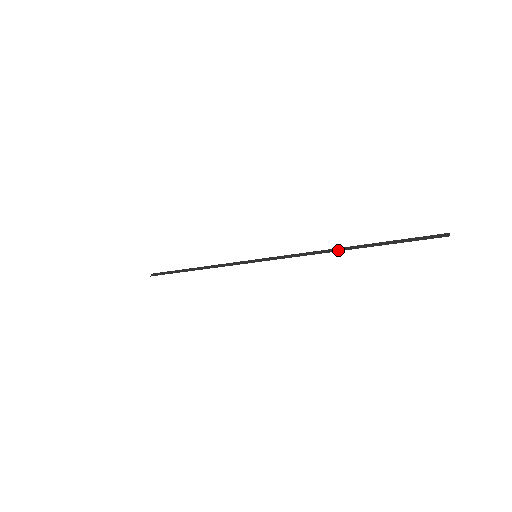
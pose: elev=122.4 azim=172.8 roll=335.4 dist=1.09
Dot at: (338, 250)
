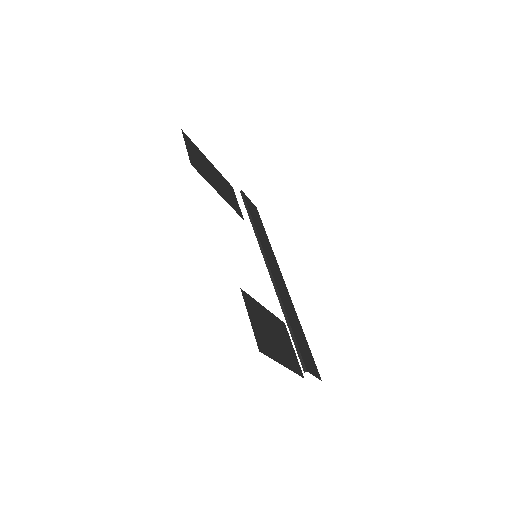
Dot at: (281, 304)
